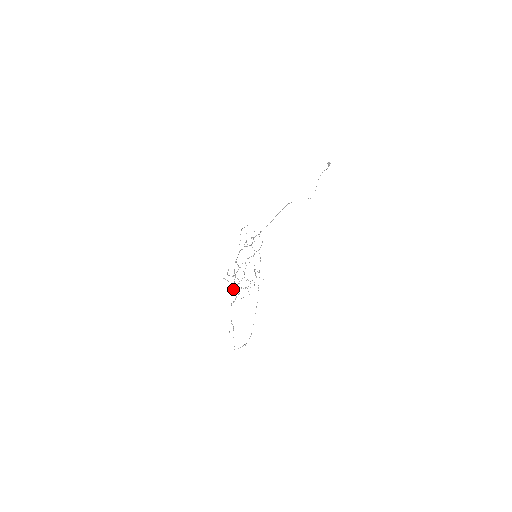
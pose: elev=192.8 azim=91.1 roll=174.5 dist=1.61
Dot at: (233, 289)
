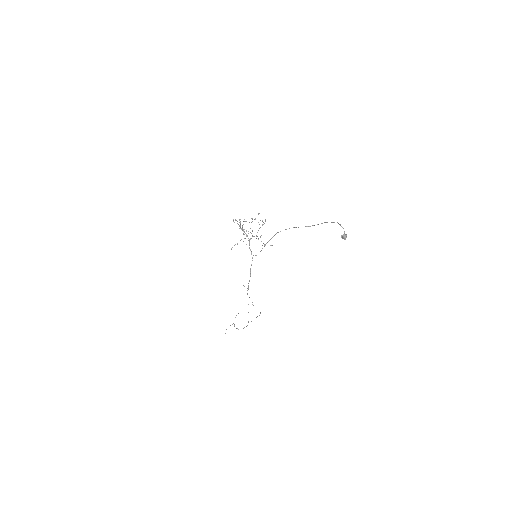
Dot at: (245, 238)
